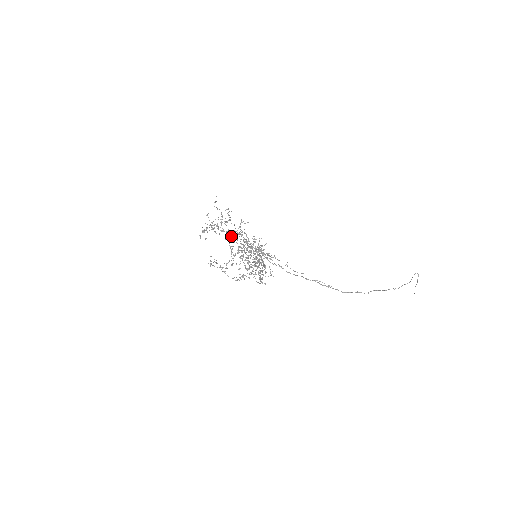
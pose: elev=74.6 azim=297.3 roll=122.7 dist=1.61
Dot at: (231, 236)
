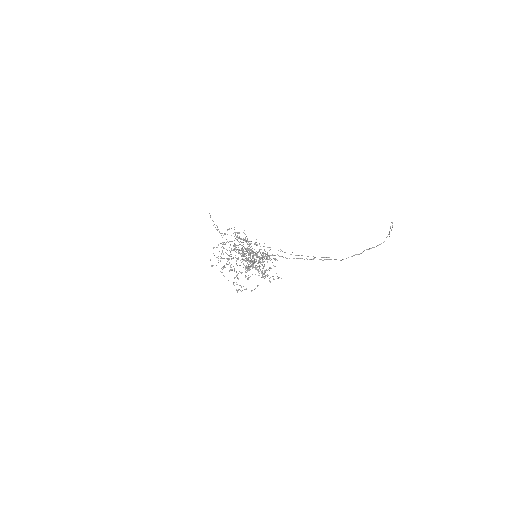
Dot at: occluded
